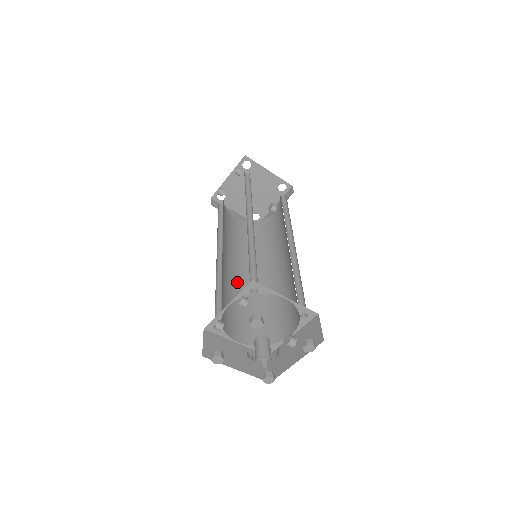
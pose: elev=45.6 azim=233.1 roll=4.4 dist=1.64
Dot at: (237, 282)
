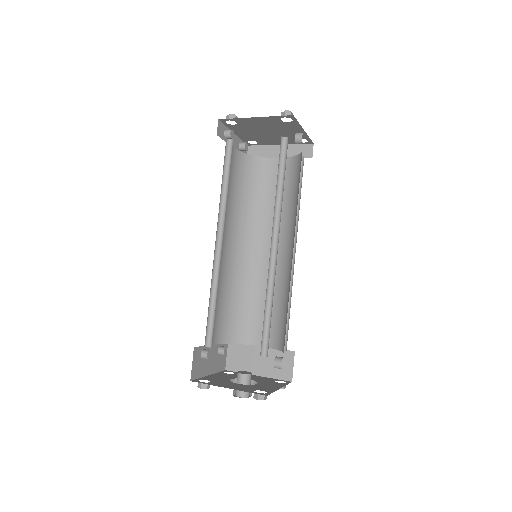
Dot at: (268, 268)
